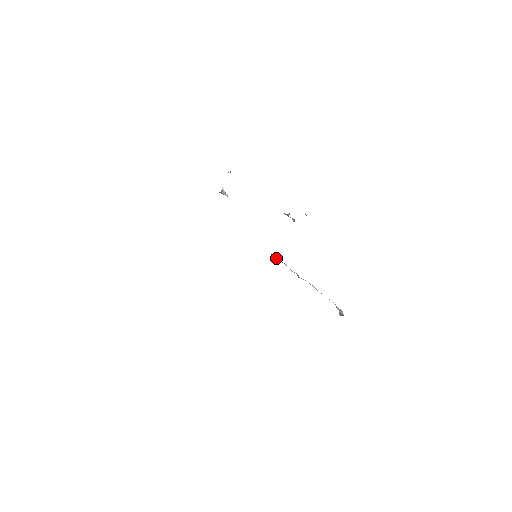
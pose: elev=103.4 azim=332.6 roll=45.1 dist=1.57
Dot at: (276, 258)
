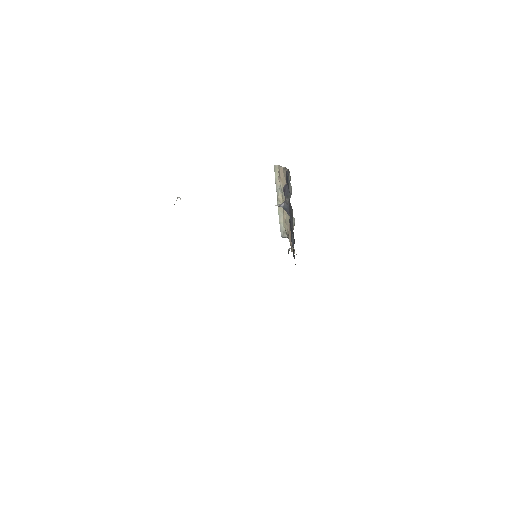
Dot at: occluded
